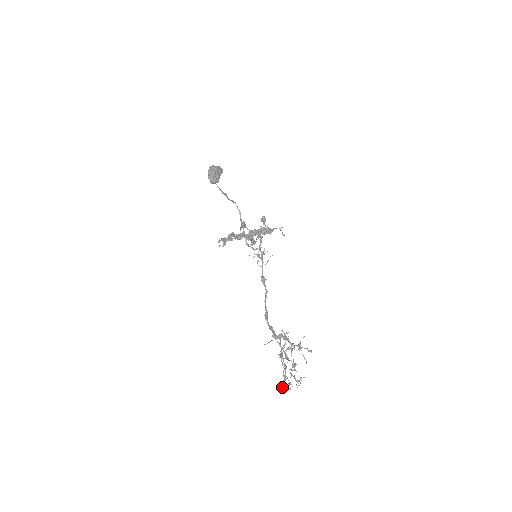
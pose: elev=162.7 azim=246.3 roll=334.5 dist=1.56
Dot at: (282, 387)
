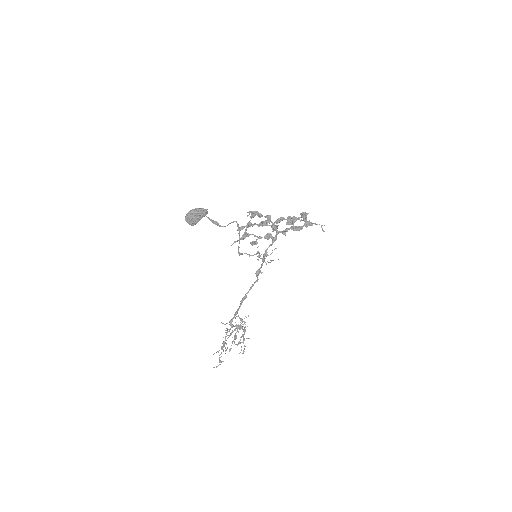
Dot at: (213, 354)
